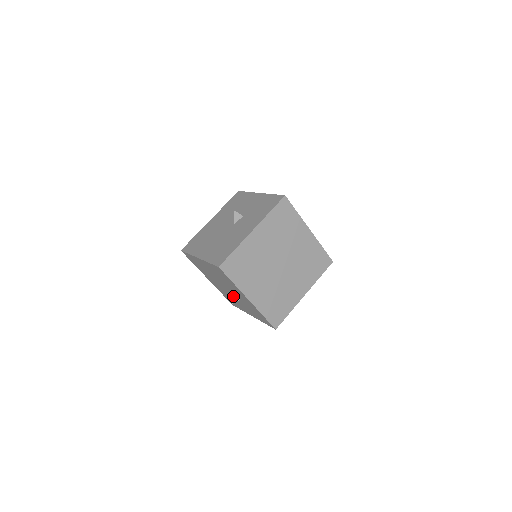
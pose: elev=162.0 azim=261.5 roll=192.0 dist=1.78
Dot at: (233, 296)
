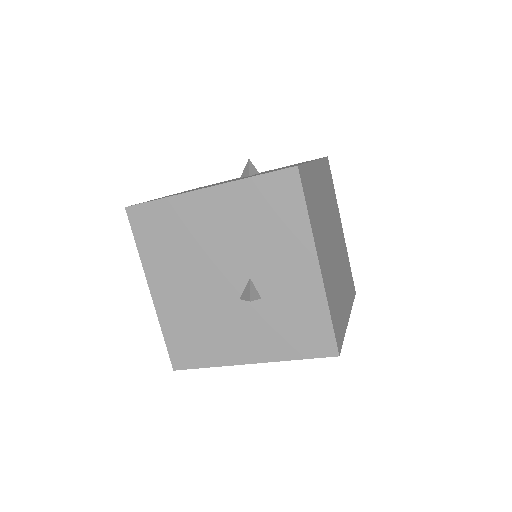
Dot at: (251, 287)
